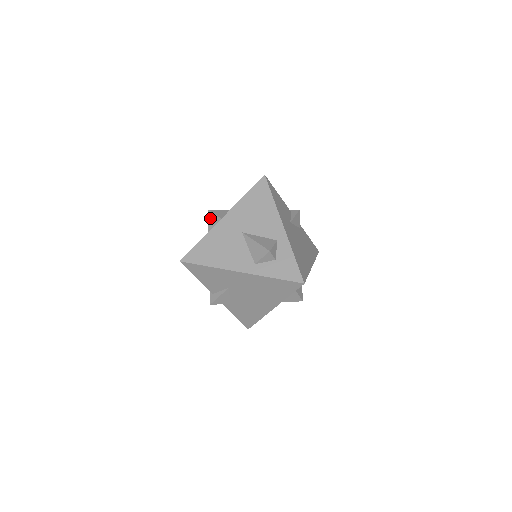
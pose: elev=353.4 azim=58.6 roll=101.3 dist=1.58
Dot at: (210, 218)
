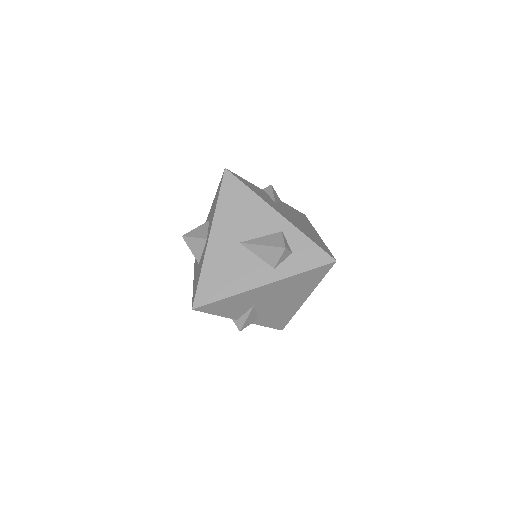
Dot at: (190, 244)
